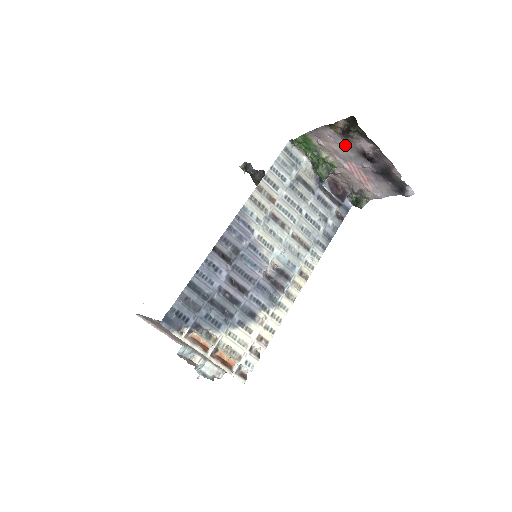
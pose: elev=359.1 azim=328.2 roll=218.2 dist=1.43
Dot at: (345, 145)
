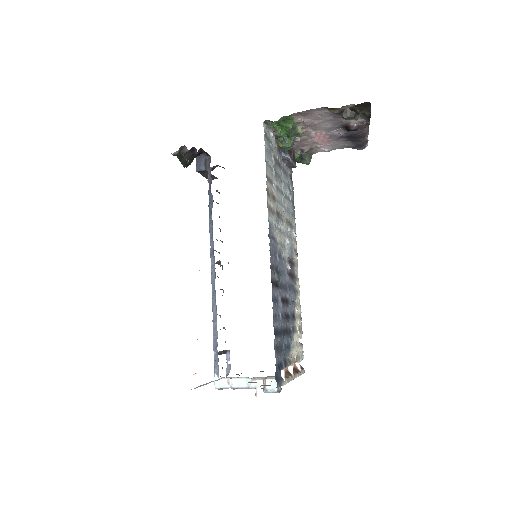
Dot at: (330, 120)
